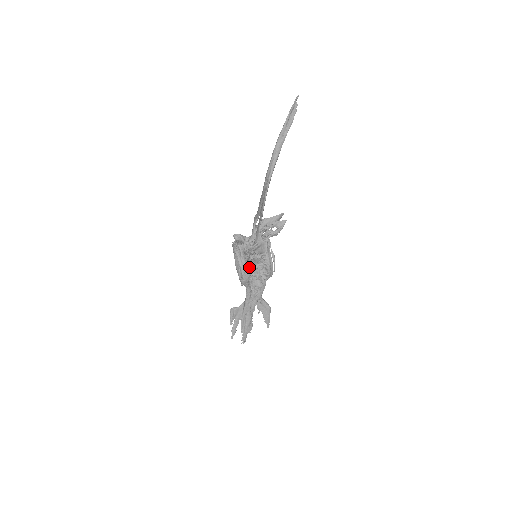
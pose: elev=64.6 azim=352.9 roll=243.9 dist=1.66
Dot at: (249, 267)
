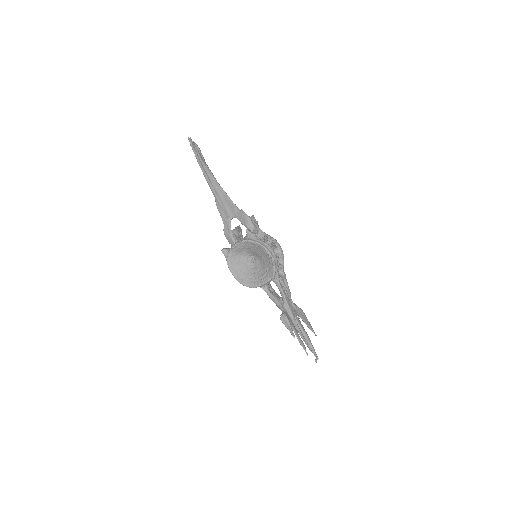
Dot at: occluded
